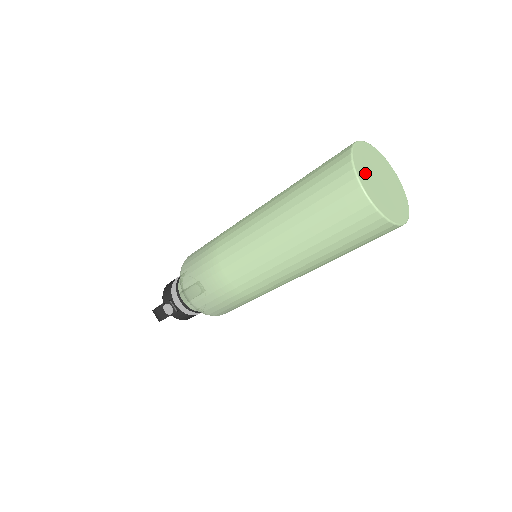
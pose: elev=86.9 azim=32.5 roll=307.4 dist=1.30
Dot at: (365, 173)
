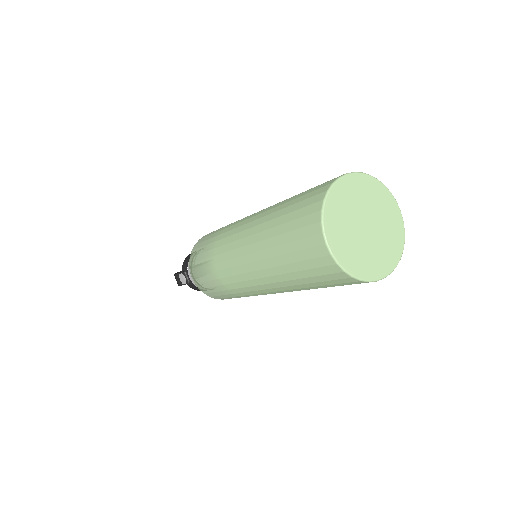
Dot at: (339, 216)
